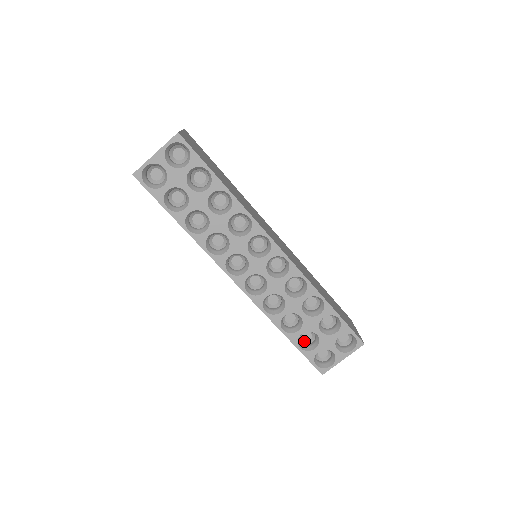
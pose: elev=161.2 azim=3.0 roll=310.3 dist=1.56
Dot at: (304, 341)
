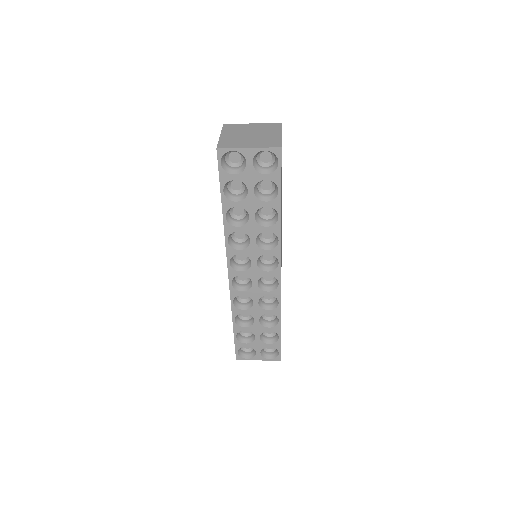
Dot at: (242, 332)
